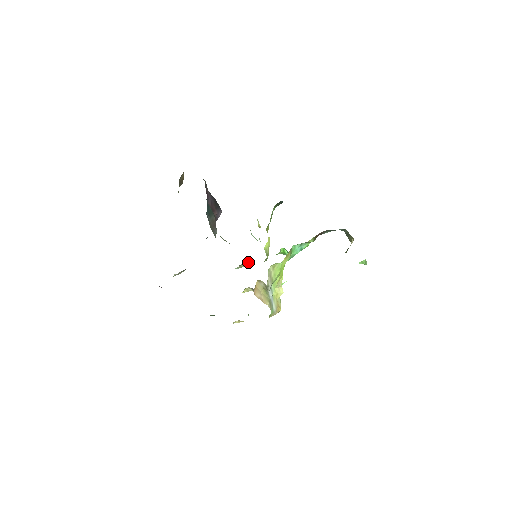
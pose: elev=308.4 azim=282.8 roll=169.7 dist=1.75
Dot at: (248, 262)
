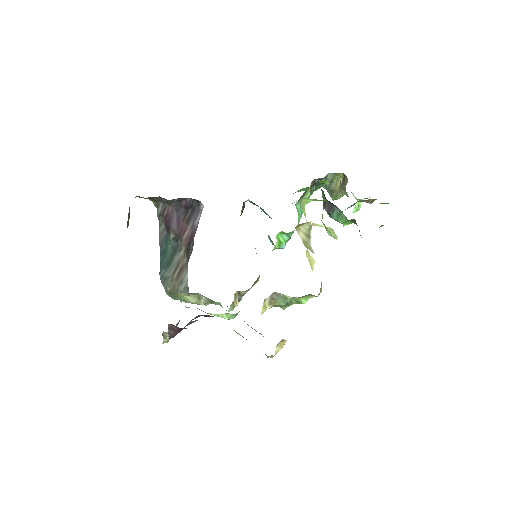
Dot at: (237, 299)
